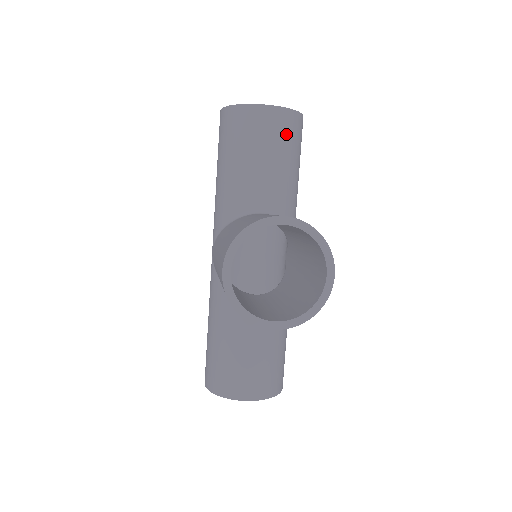
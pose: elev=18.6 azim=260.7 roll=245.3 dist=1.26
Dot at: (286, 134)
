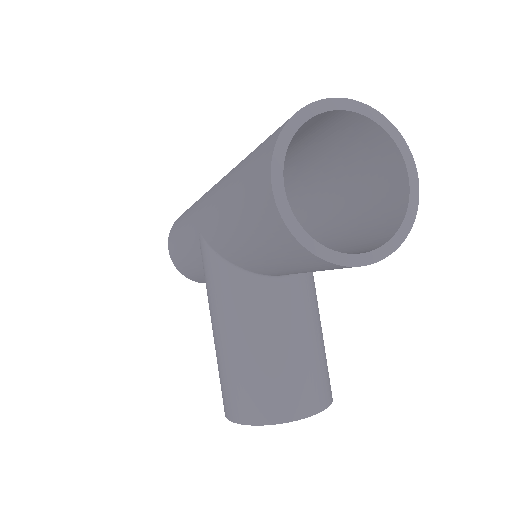
Dot at: occluded
